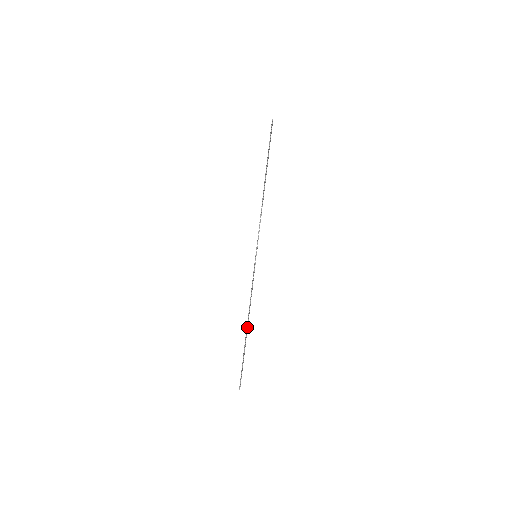
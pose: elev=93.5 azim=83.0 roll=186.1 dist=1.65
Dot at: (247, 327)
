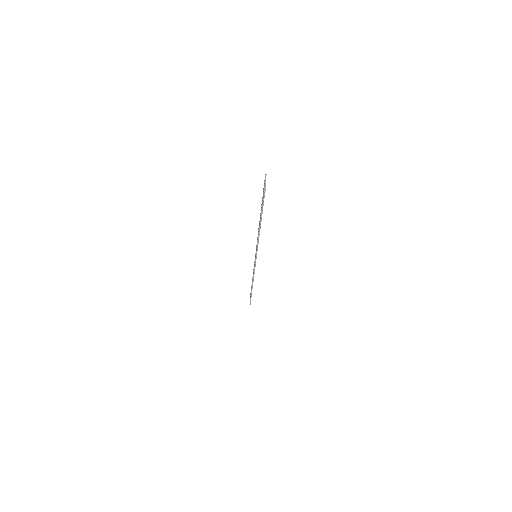
Dot at: (252, 287)
